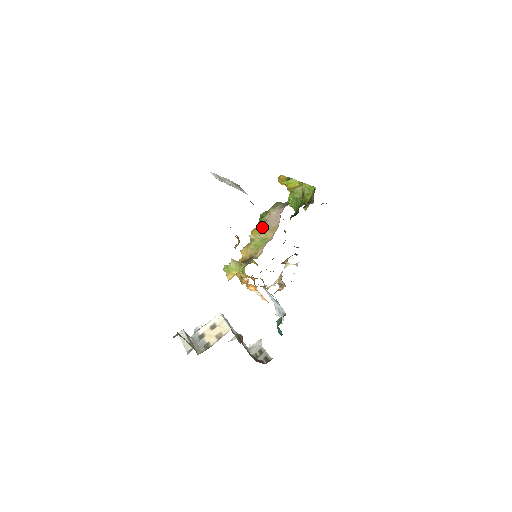
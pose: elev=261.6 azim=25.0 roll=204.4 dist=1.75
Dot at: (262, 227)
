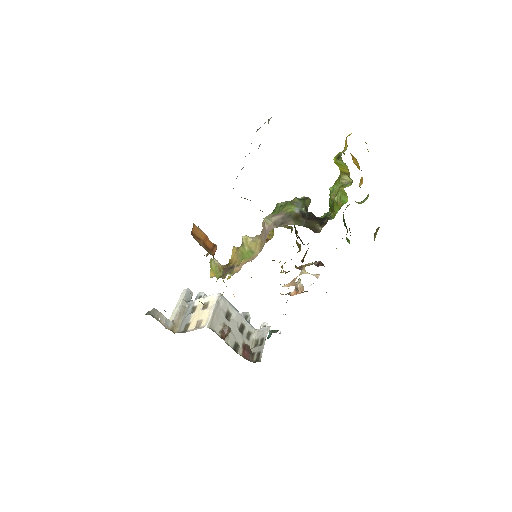
Dot at: occluded
